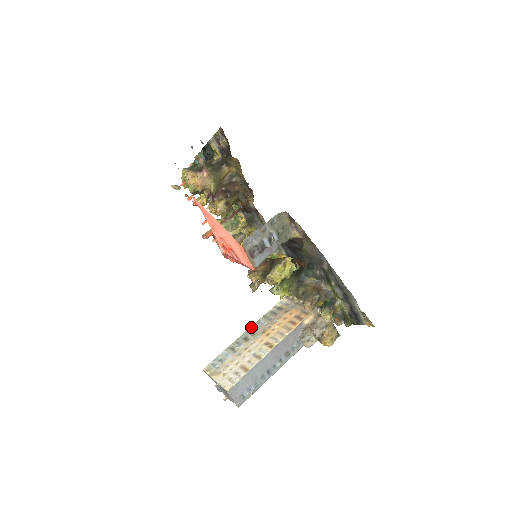
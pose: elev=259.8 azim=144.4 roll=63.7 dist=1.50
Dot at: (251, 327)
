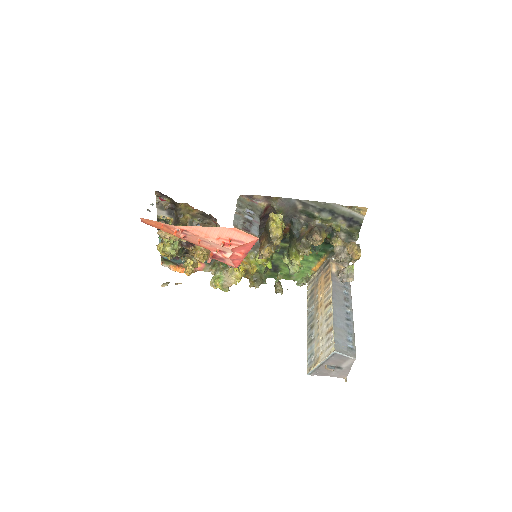
Dot at: (307, 320)
